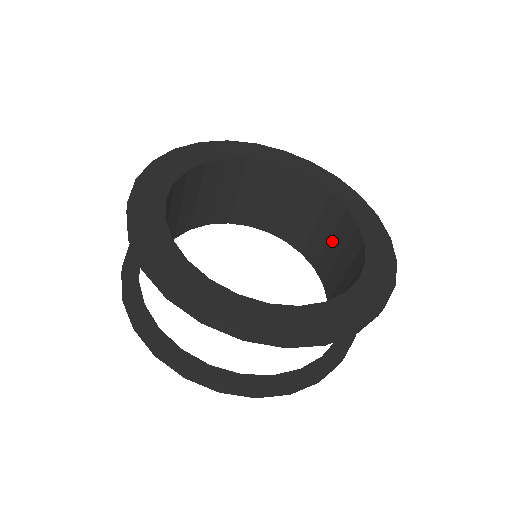
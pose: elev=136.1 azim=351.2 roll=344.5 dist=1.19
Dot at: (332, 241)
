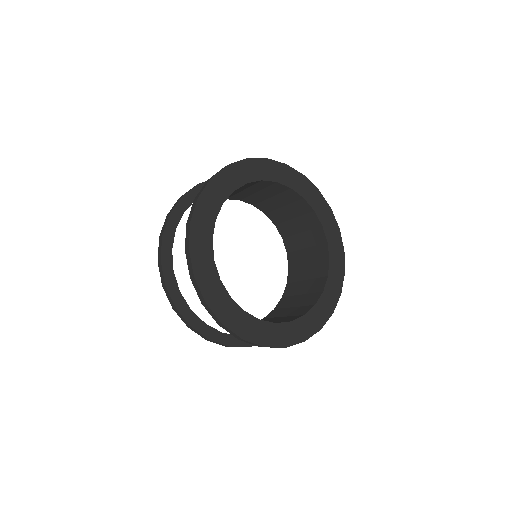
Dot at: (275, 199)
